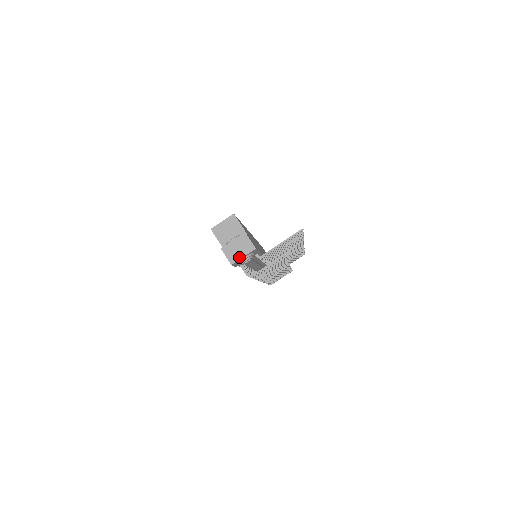
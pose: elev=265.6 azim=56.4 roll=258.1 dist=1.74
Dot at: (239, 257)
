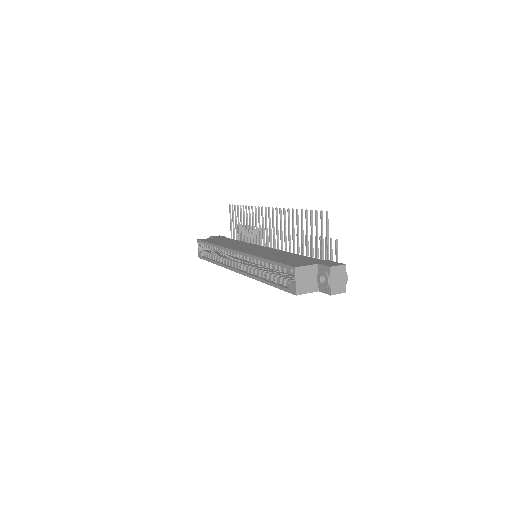
Dot at: (344, 283)
